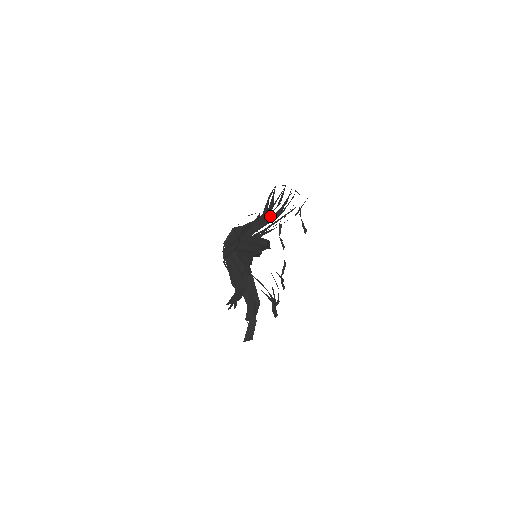
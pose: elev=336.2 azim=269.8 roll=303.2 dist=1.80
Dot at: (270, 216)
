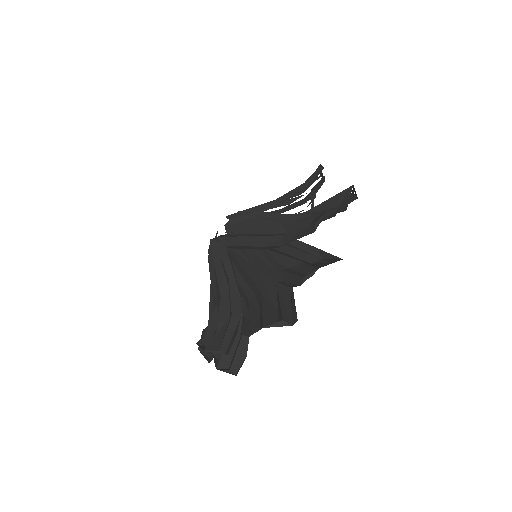
Dot at: (275, 260)
